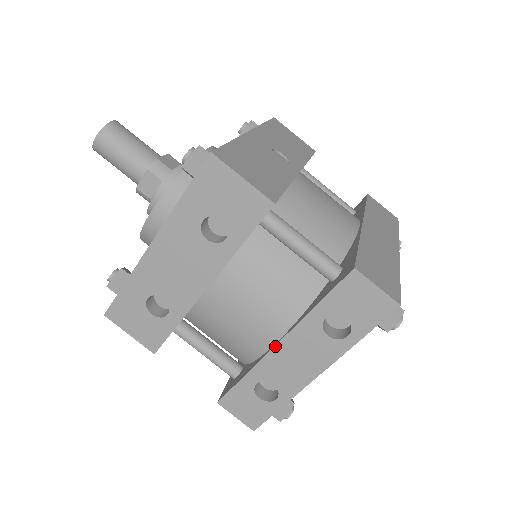
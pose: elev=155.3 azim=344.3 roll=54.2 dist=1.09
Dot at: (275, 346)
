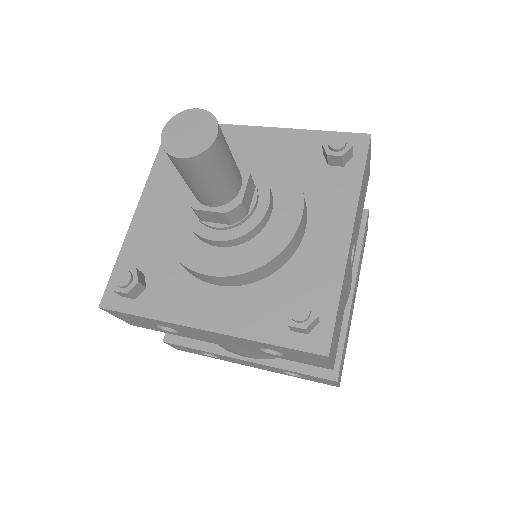
Dot at: (242, 360)
